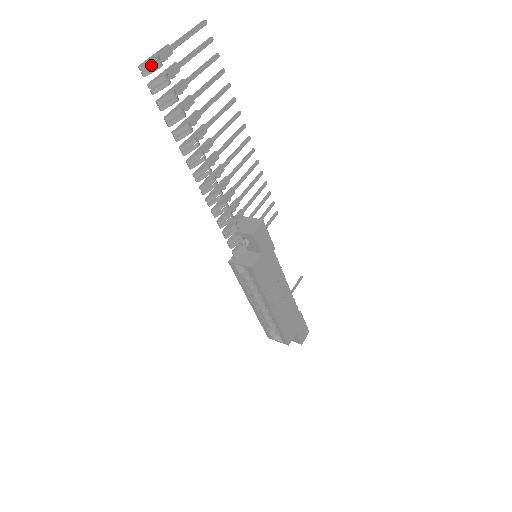
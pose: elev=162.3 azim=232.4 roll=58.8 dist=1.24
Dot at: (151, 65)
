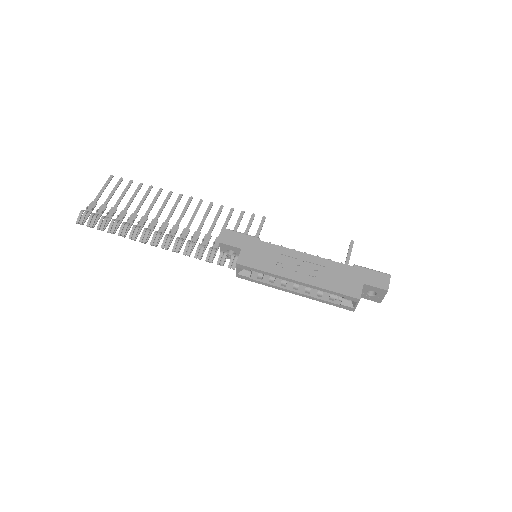
Dot at: (81, 217)
